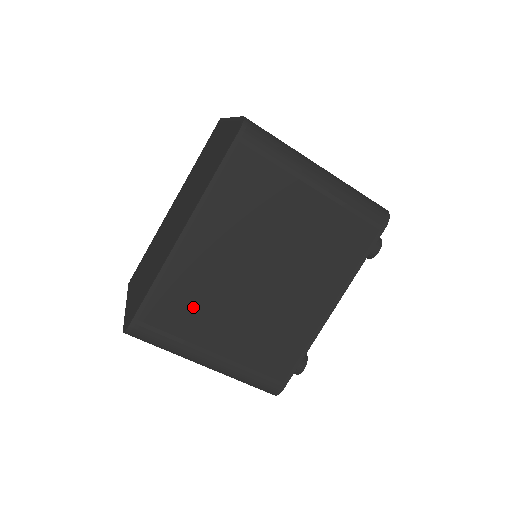
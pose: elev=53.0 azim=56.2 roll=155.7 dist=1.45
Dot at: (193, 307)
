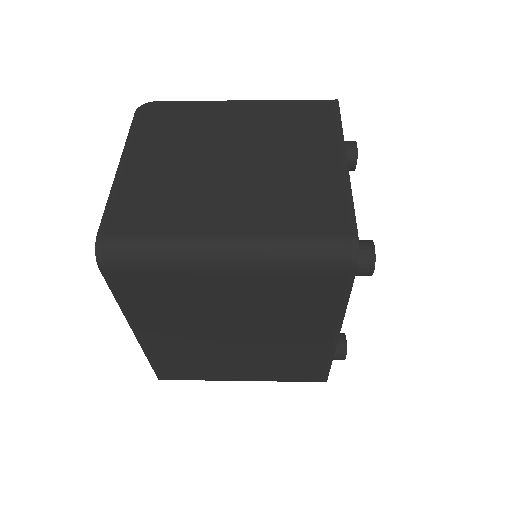
Dot at: (195, 363)
